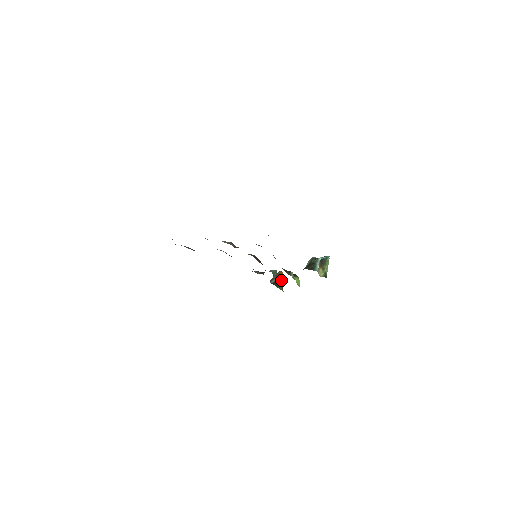
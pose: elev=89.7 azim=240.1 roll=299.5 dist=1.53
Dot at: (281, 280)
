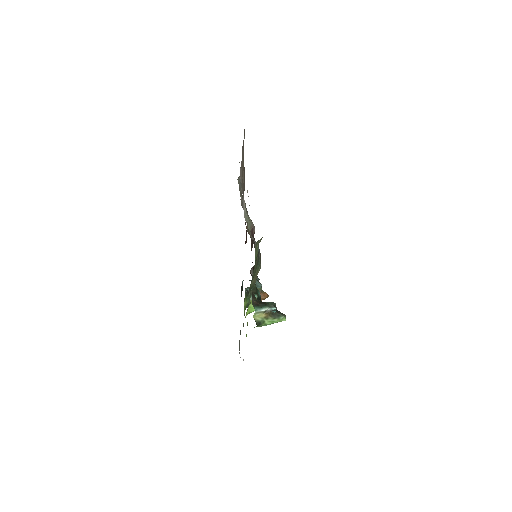
Dot at: occluded
